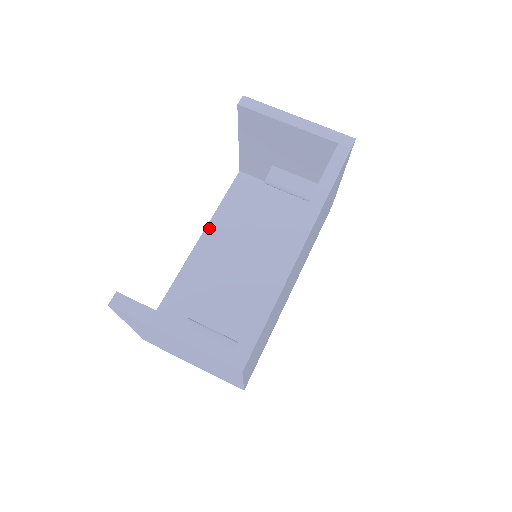
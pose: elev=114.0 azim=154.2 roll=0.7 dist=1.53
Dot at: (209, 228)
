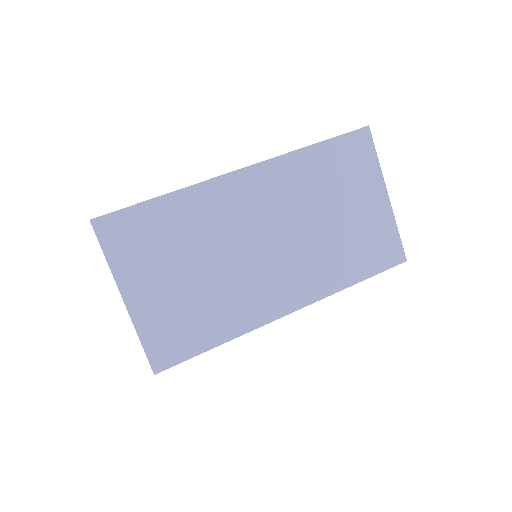
Dot at: occluded
